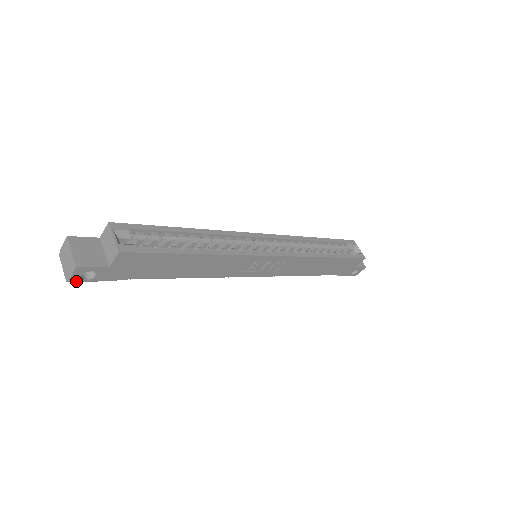
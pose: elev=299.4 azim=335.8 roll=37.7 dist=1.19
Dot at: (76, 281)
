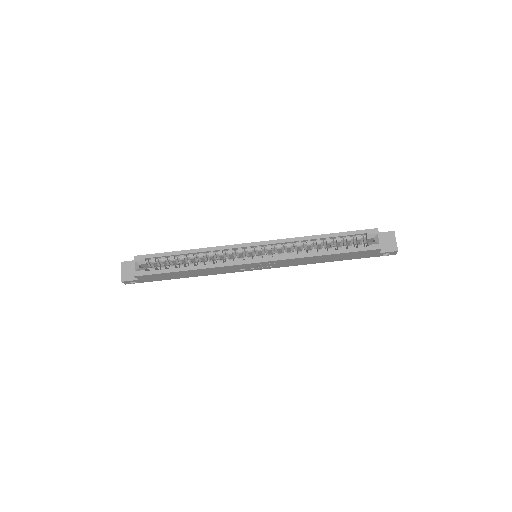
Dot at: occluded
